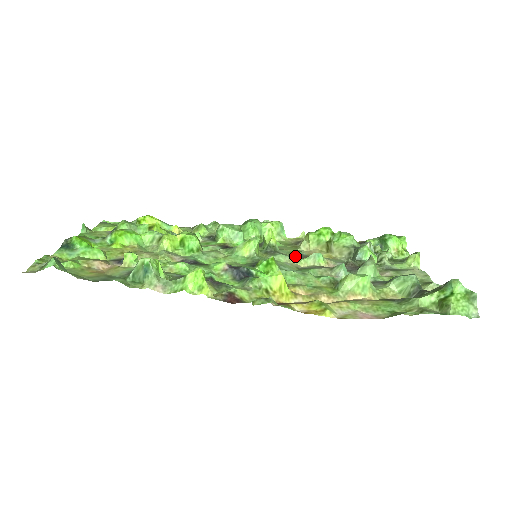
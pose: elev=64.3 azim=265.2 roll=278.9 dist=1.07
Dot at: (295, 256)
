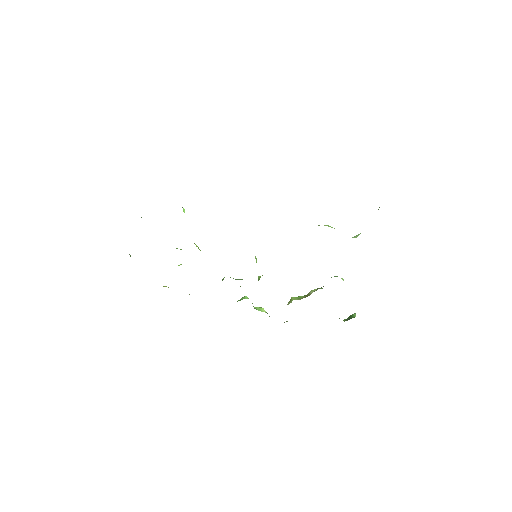
Dot at: occluded
